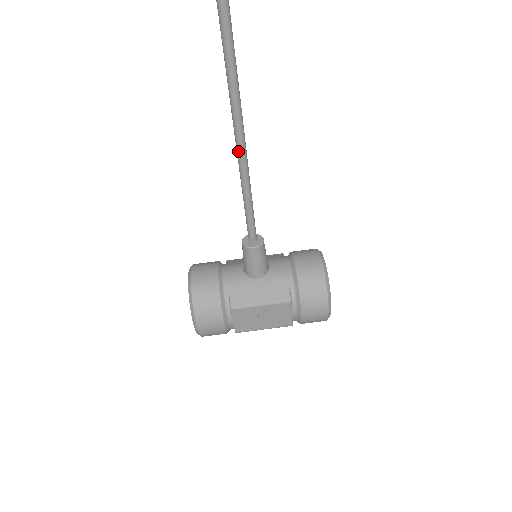
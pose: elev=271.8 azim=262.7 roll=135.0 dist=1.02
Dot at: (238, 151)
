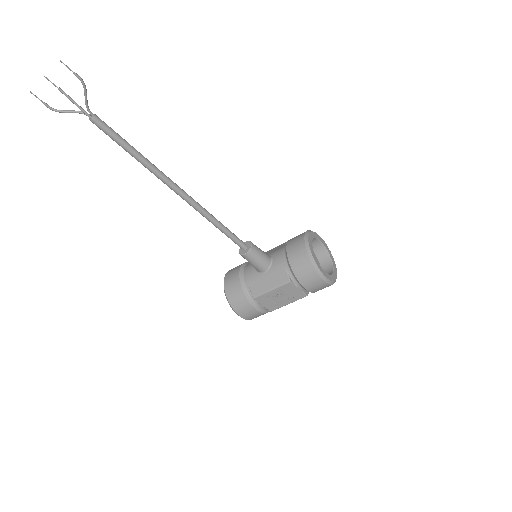
Dot at: (189, 204)
